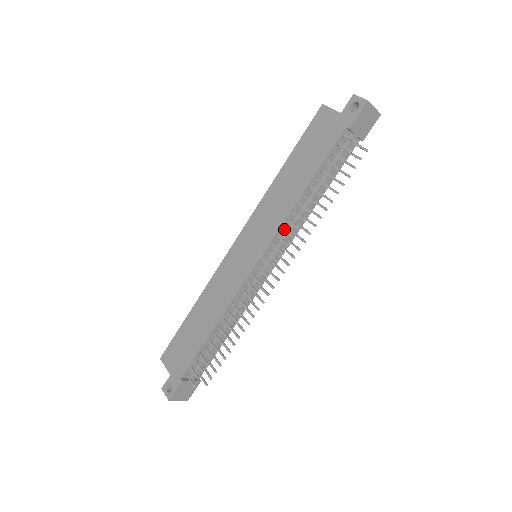
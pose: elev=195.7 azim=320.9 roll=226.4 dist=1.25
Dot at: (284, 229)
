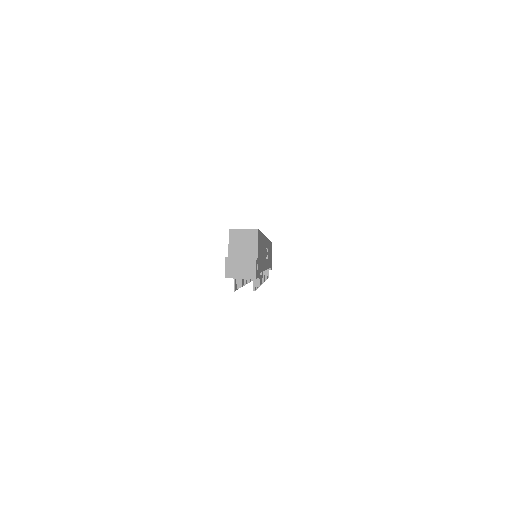
Dot at: occluded
